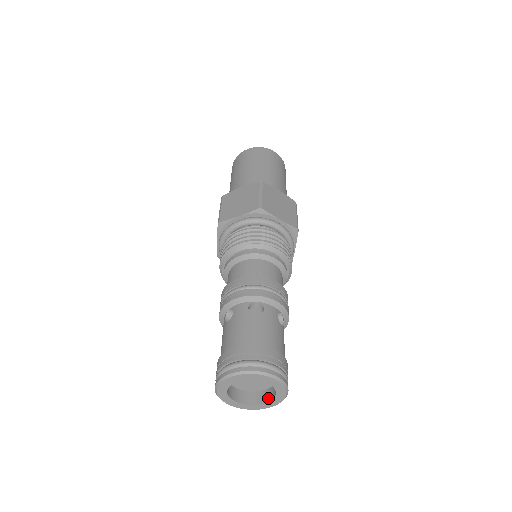
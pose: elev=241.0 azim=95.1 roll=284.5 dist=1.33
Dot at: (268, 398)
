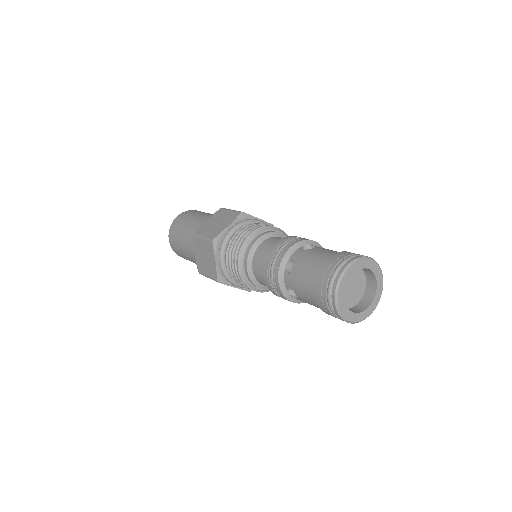
Dot at: (356, 311)
